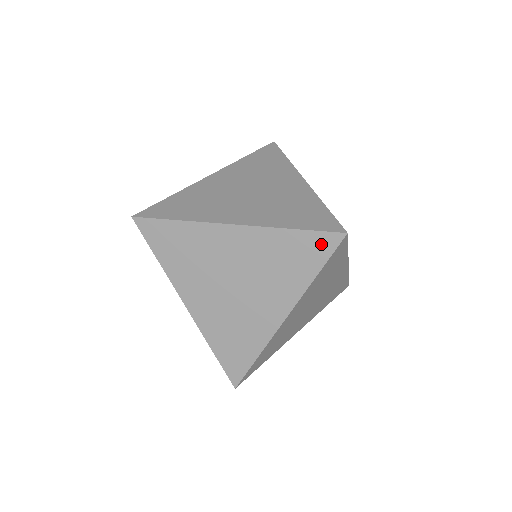
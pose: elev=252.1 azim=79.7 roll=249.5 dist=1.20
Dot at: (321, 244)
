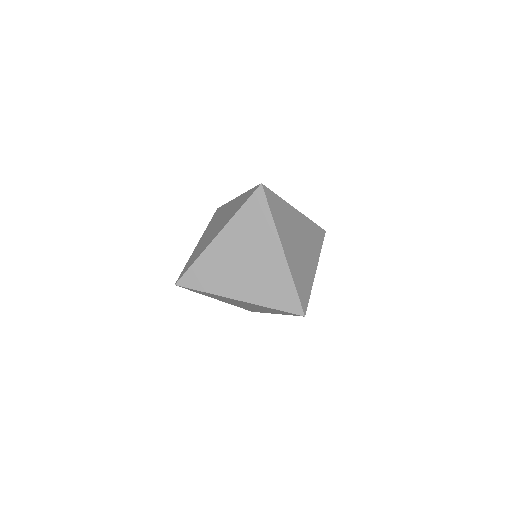
Dot at: (291, 314)
